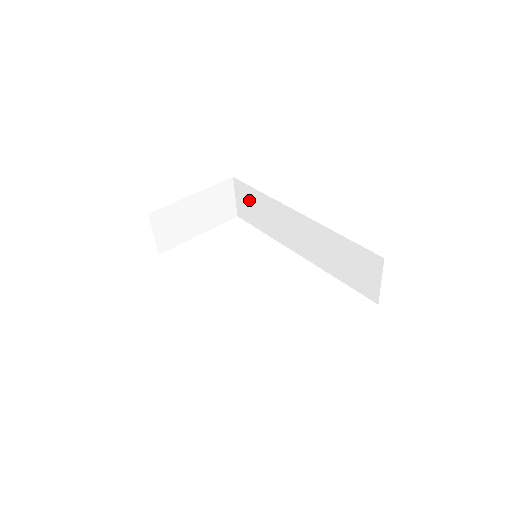
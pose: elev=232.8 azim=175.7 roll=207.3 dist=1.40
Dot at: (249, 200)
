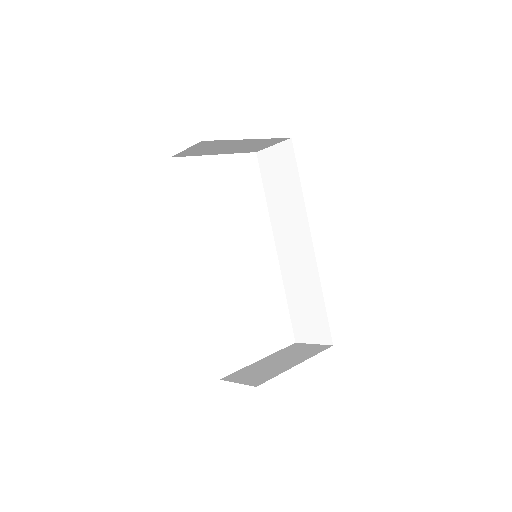
Dot at: (283, 170)
